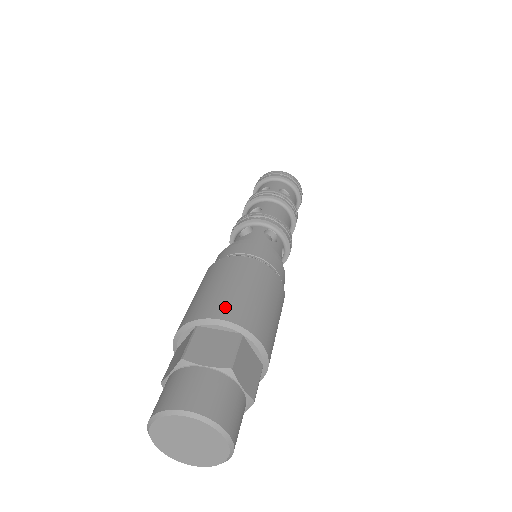
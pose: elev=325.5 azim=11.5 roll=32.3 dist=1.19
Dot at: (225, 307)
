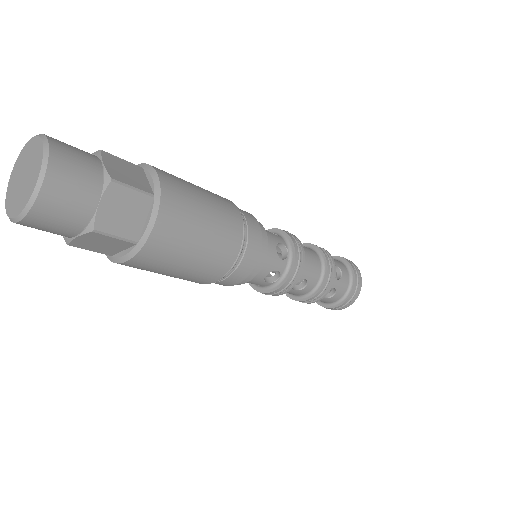
Dot at: (173, 180)
